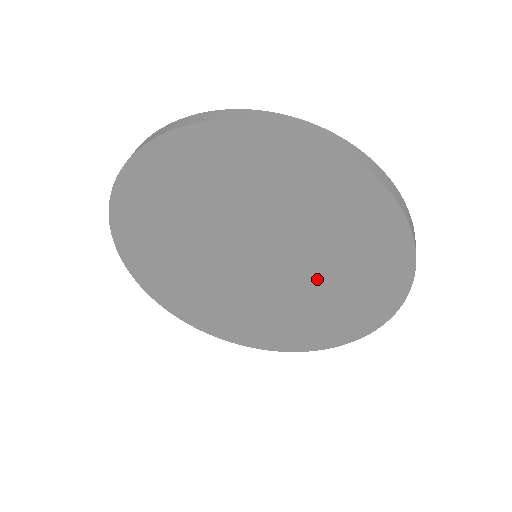
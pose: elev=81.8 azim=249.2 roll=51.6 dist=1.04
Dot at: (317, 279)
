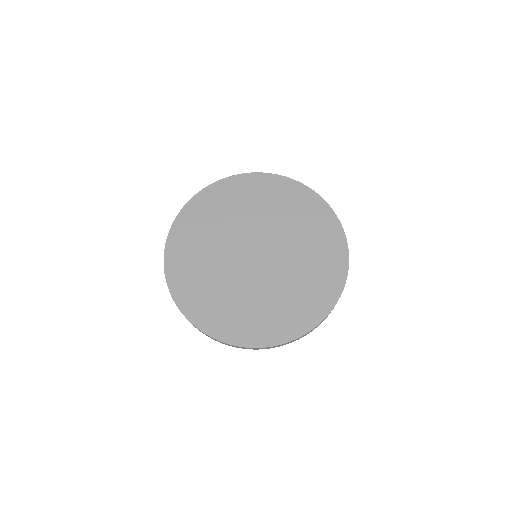
Dot at: (294, 244)
